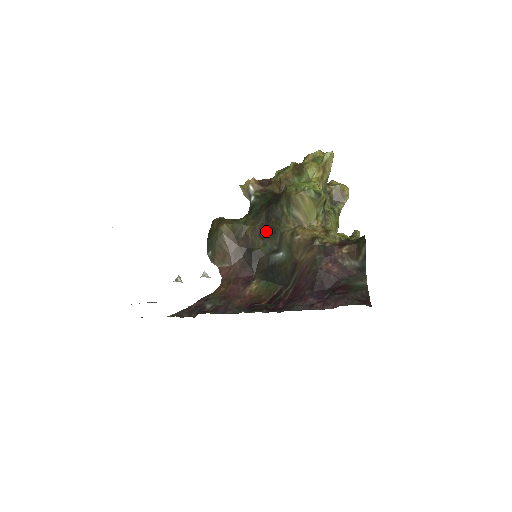
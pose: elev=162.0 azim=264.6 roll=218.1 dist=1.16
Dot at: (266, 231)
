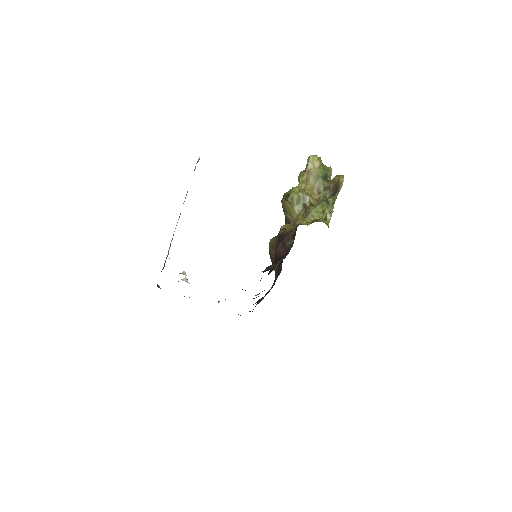
Dot at: occluded
